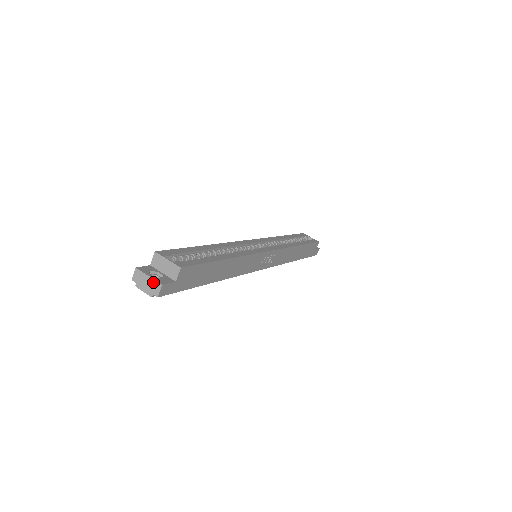
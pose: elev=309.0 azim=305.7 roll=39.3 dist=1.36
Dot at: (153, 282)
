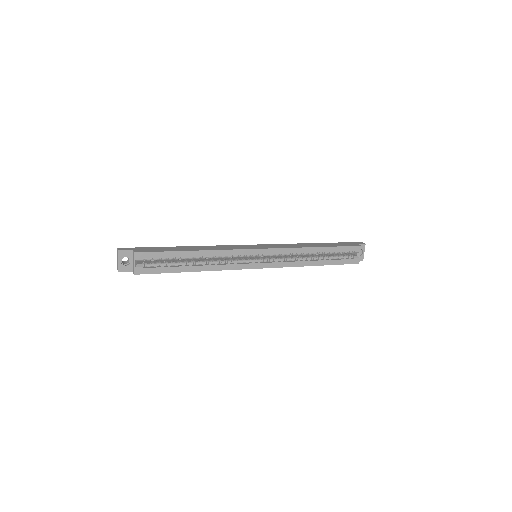
Dot at: (118, 265)
